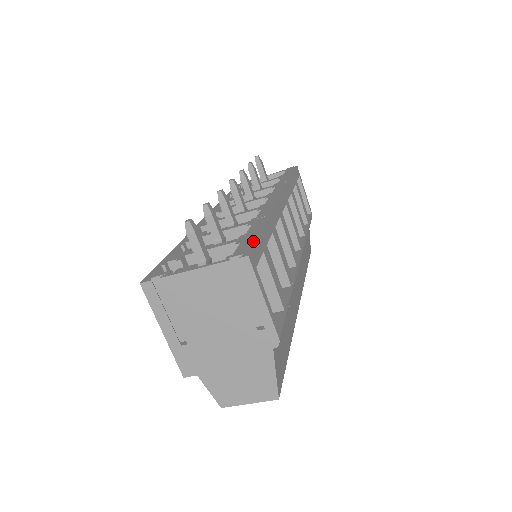
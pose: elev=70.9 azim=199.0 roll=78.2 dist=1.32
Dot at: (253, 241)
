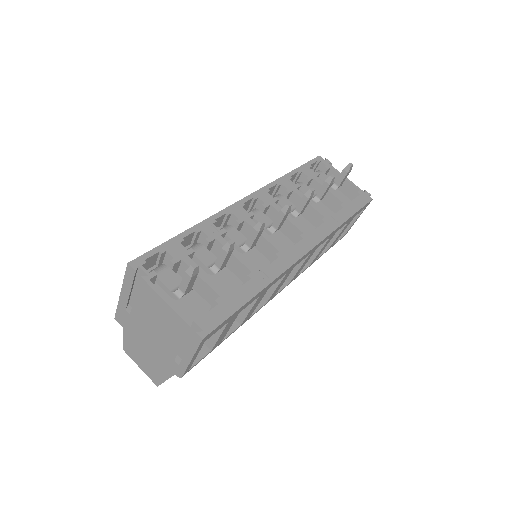
Dot at: (225, 317)
